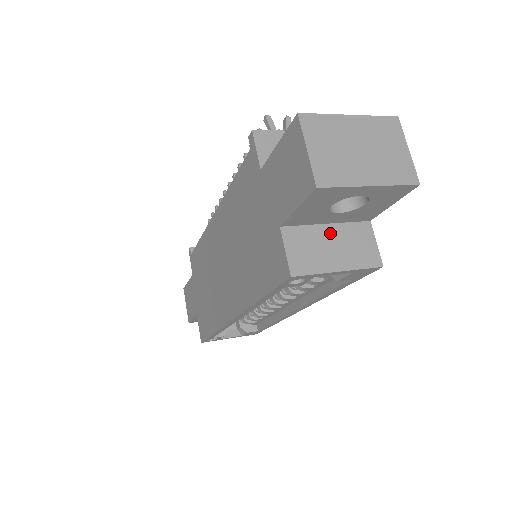
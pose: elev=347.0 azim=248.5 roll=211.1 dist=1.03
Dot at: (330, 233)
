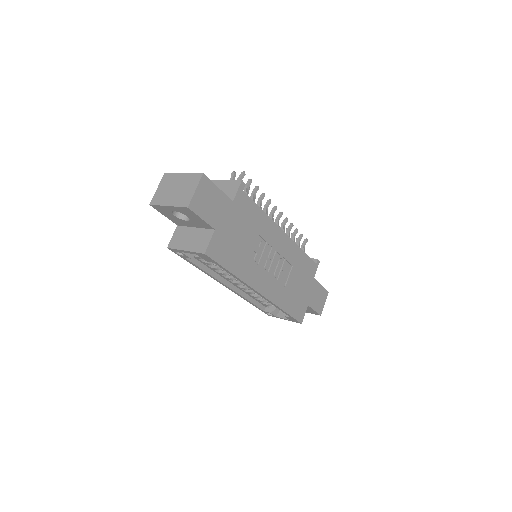
Dot at: (193, 232)
